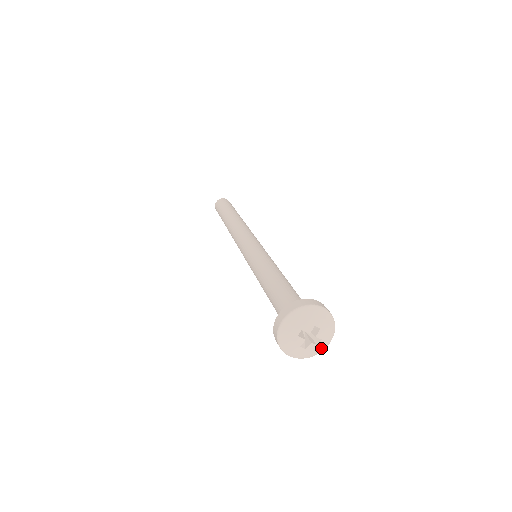
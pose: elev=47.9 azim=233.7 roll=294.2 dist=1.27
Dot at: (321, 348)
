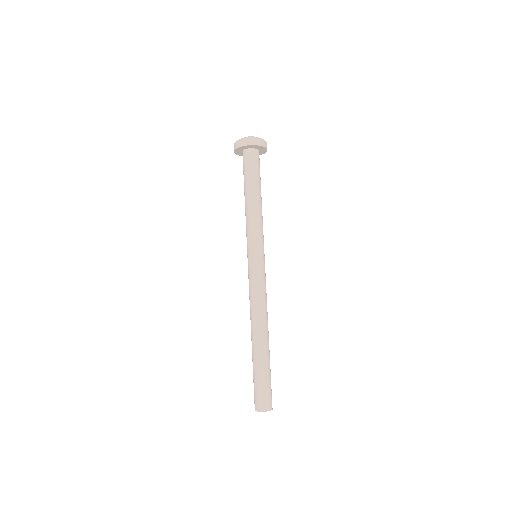
Dot at: occluded
